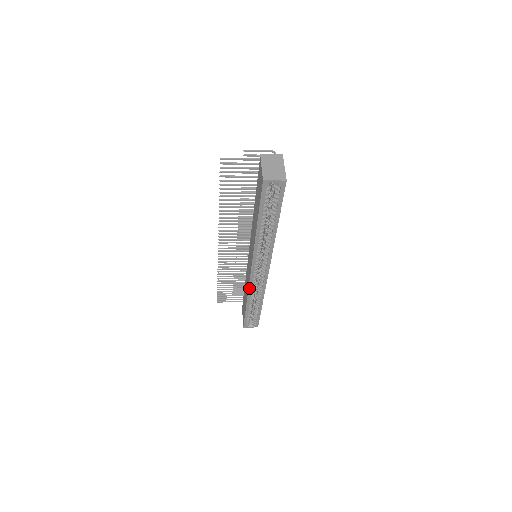
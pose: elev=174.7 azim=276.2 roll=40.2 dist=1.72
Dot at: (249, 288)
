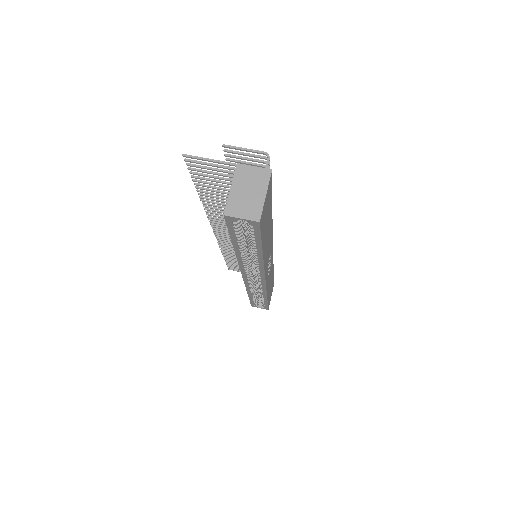
Dot at: (246, 286)
